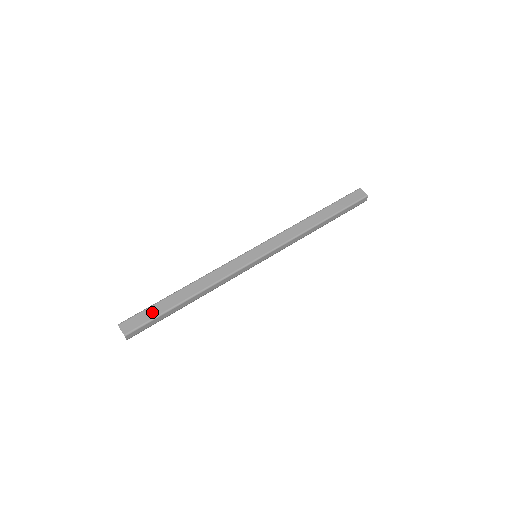
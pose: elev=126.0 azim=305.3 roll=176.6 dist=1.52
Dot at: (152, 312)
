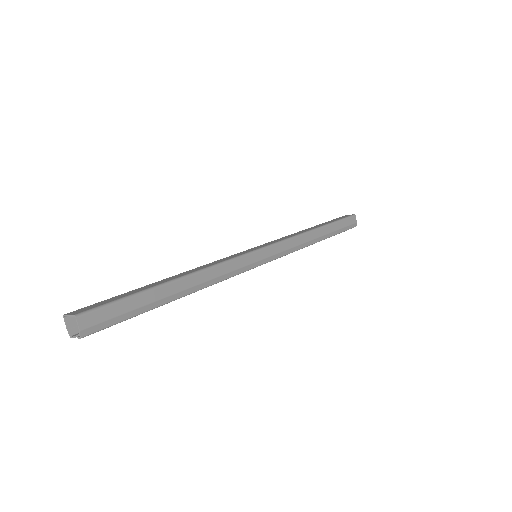
Dot at: (121, 296)
